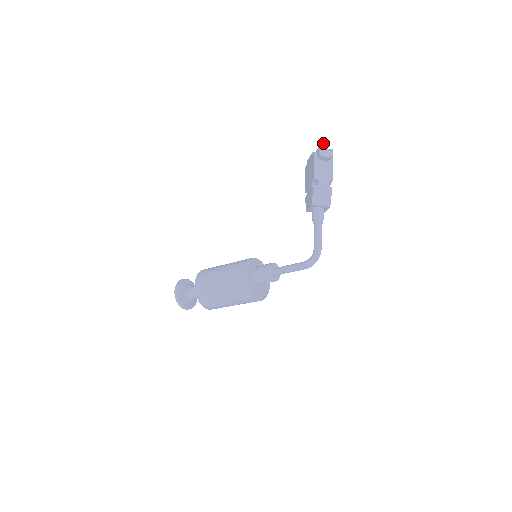
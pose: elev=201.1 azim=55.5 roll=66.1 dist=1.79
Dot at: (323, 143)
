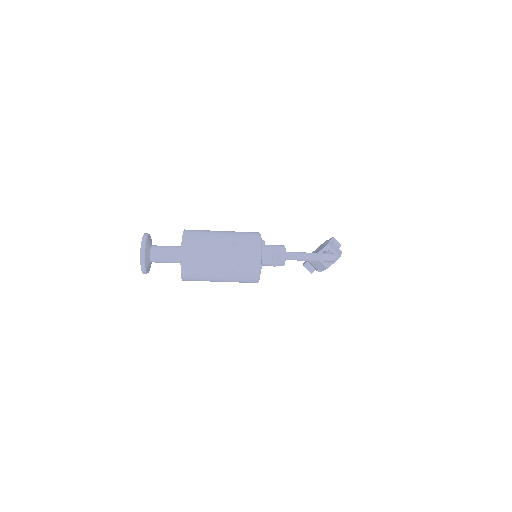
Dot at: occluded
